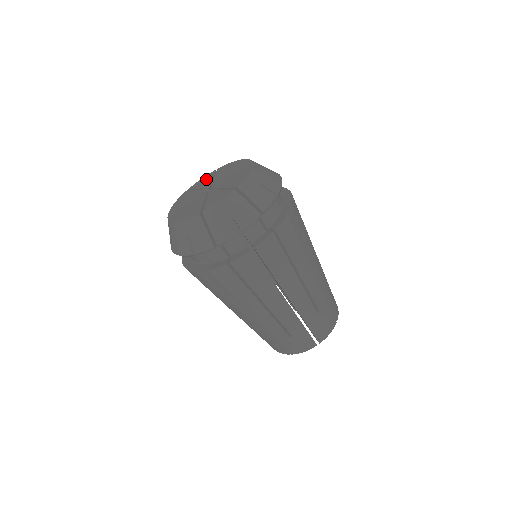
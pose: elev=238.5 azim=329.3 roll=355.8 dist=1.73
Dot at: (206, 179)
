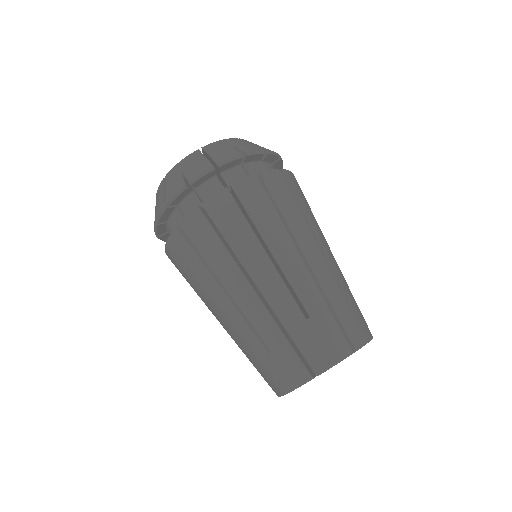
Dot at: occluded
